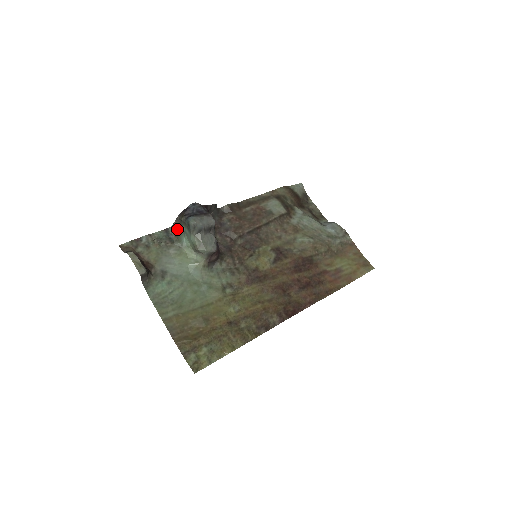
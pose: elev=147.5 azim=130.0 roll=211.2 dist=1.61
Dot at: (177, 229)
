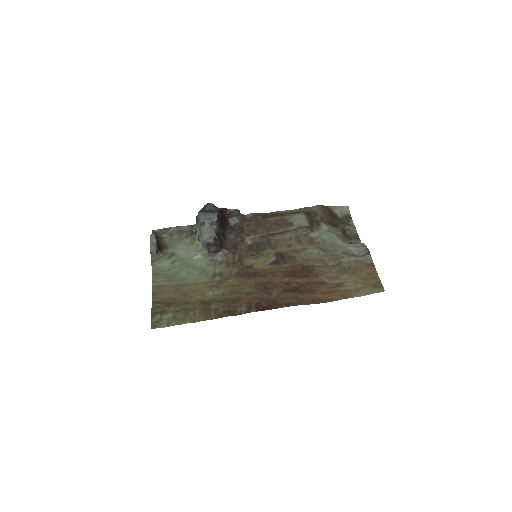
Dot at: occluded
